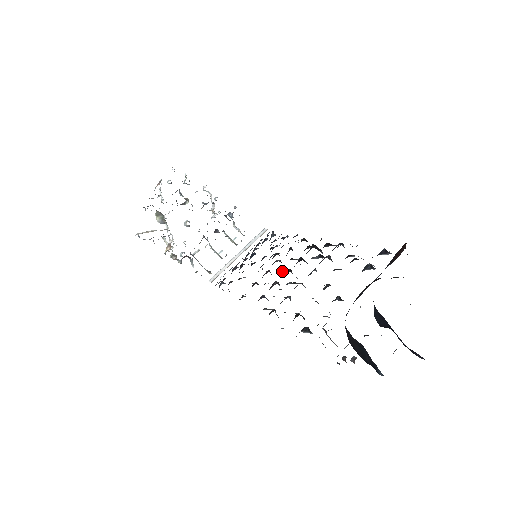
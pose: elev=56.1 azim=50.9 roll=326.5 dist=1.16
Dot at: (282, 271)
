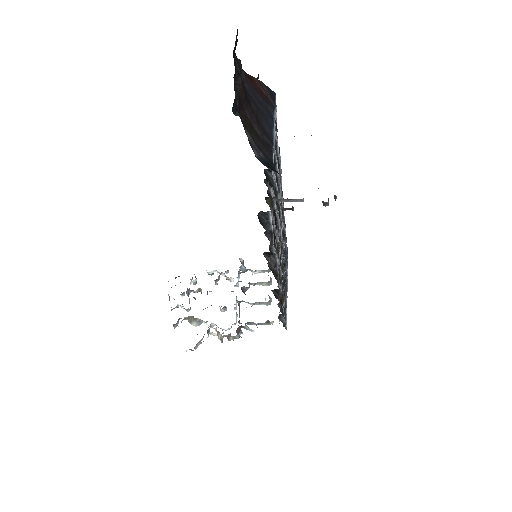
Dot at: (280, 241)
